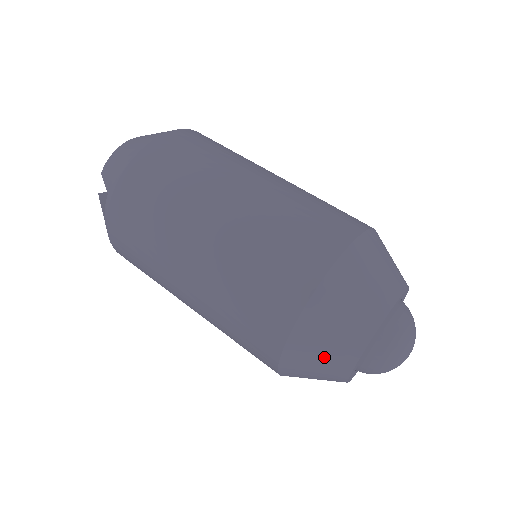
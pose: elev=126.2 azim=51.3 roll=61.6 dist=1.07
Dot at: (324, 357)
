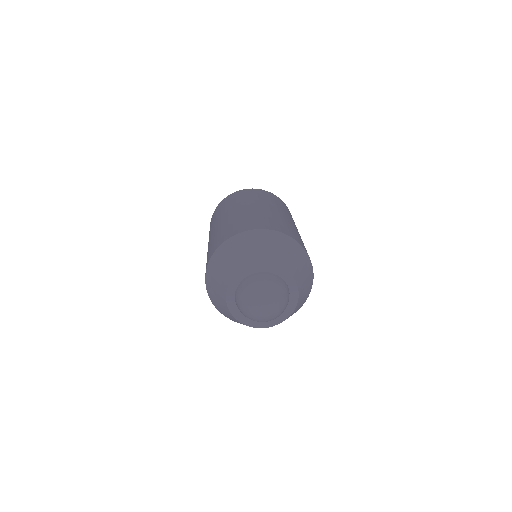
Dot at: (223, 267)
